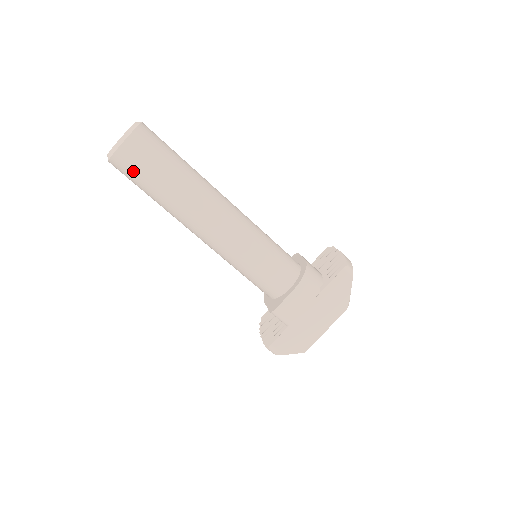
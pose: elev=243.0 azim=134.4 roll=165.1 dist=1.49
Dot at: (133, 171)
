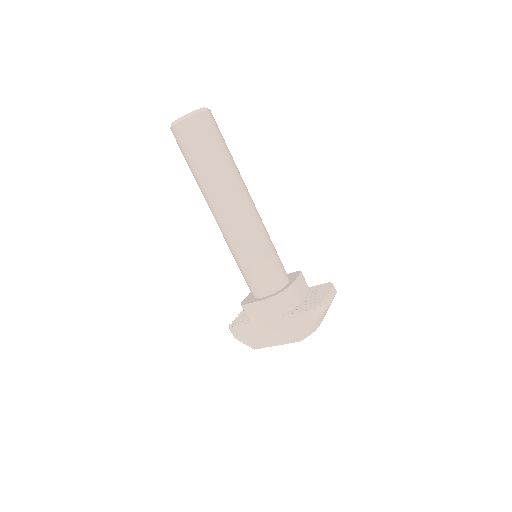
Dot at: (181, 147)
